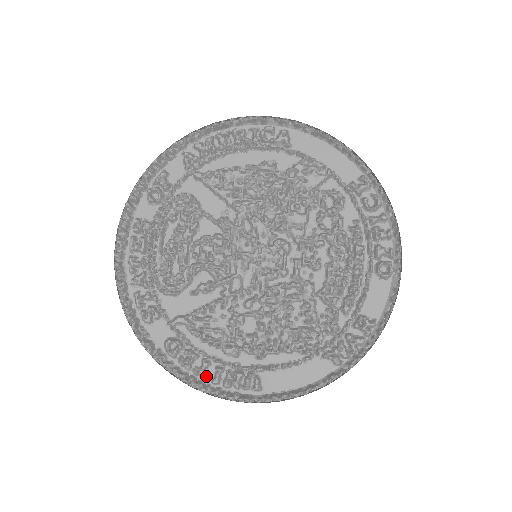
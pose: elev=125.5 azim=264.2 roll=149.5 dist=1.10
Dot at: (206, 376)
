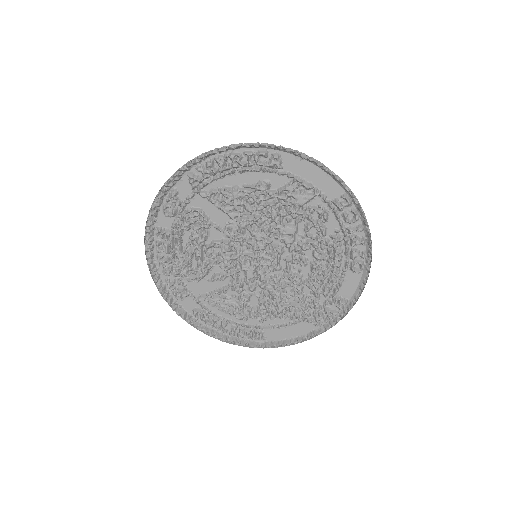
Dot at: (225, 332)
